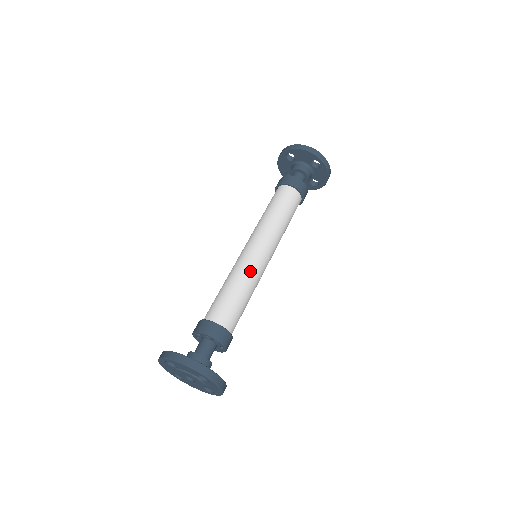
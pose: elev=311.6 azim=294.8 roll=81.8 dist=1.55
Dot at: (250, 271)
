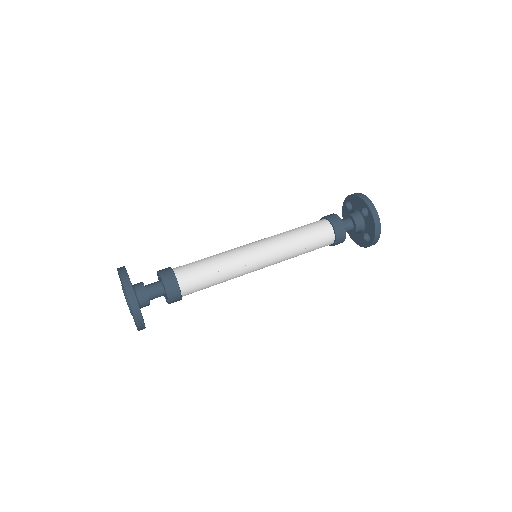
Dot at: (233, 254)
